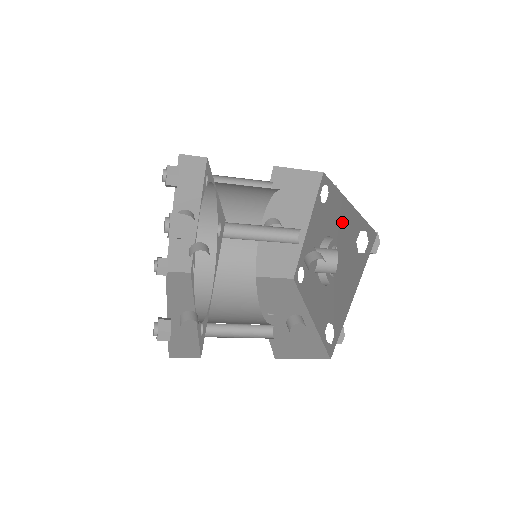
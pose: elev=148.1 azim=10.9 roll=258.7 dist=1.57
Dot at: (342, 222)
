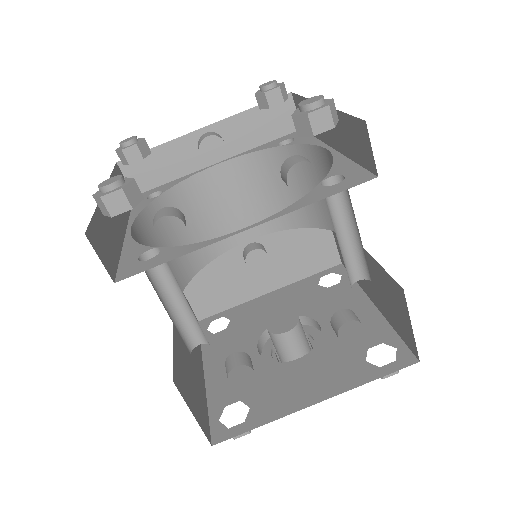
Dot at: occluded
